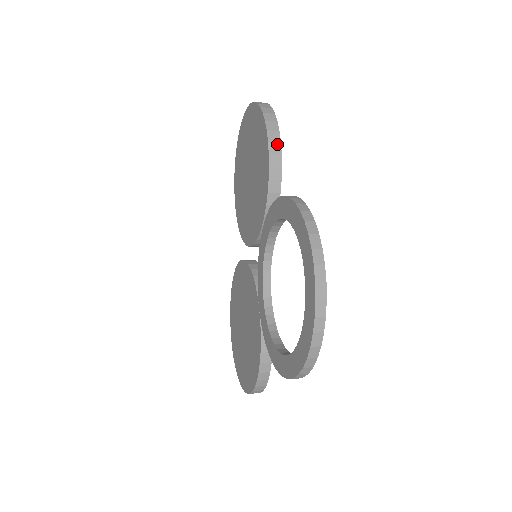
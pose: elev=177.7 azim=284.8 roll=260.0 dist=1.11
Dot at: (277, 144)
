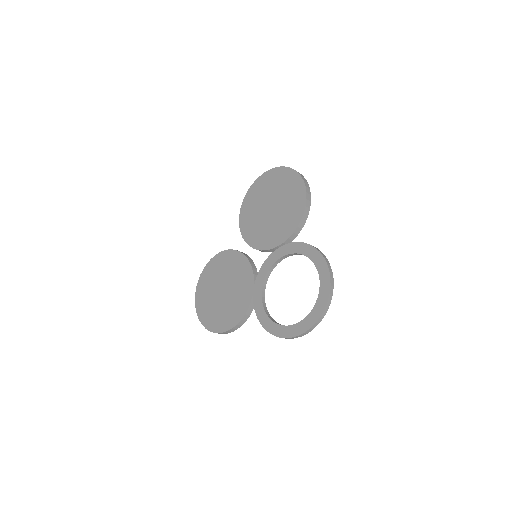
Dot at: (308, 209)
